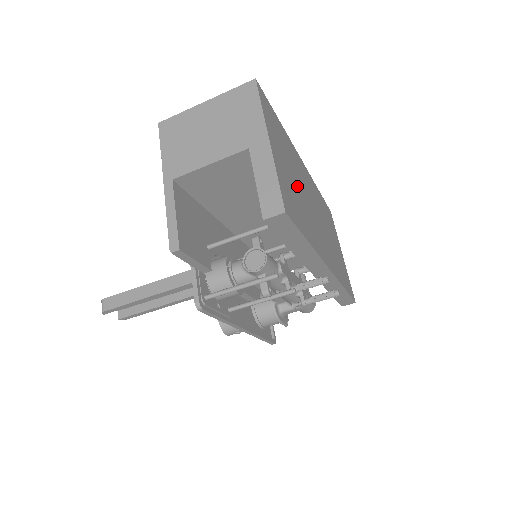
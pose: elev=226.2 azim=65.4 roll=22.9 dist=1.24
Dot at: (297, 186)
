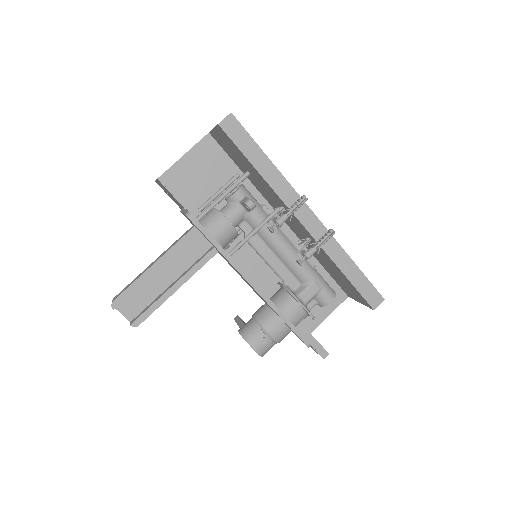
Dot at: occluded
